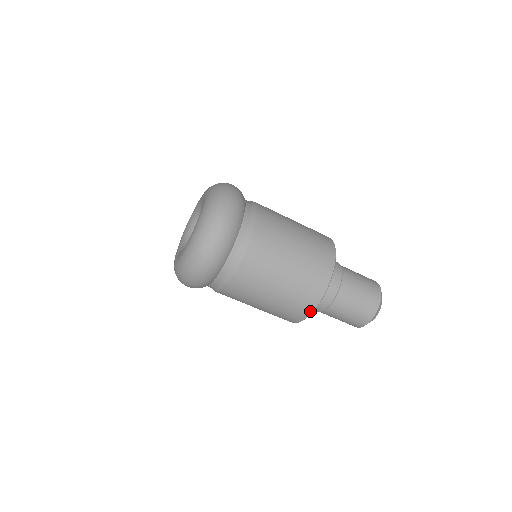
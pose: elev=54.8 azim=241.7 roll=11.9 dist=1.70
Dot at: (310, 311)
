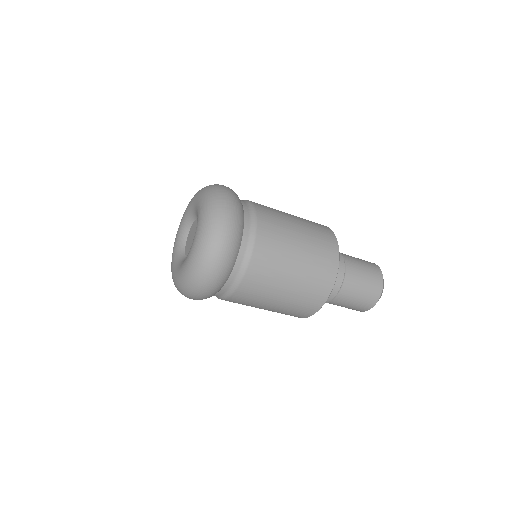
Dot at: (330, 287)
